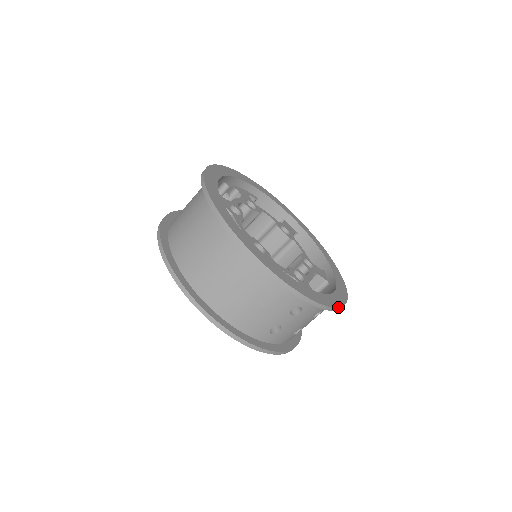
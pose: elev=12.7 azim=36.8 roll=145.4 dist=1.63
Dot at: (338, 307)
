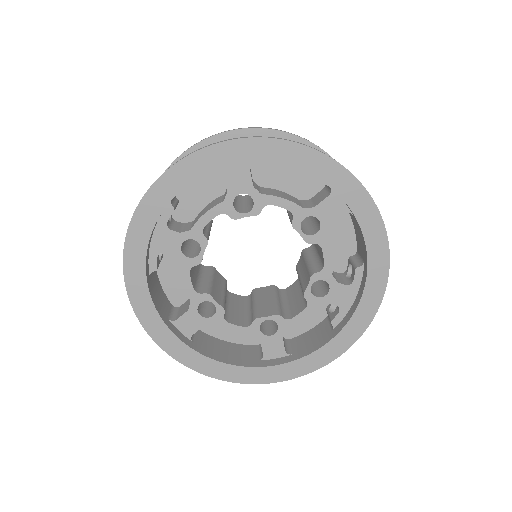
Dot at: occluded
